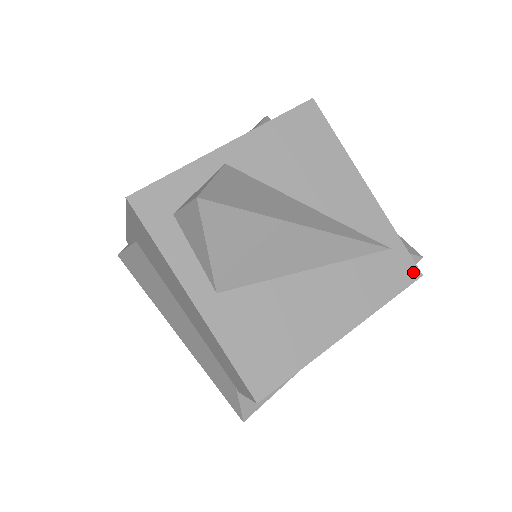
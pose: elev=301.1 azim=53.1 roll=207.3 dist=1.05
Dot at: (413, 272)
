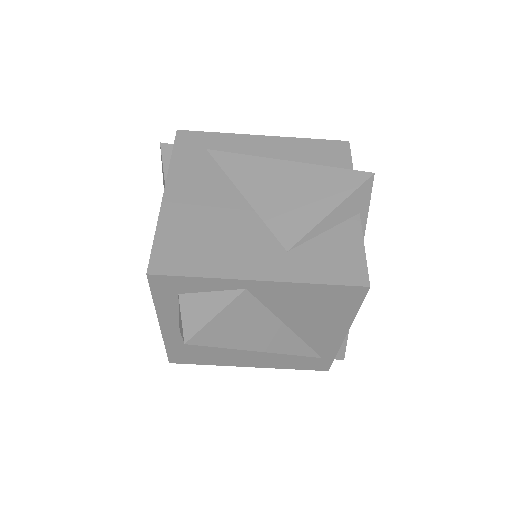
Dot at: (323, 368)
